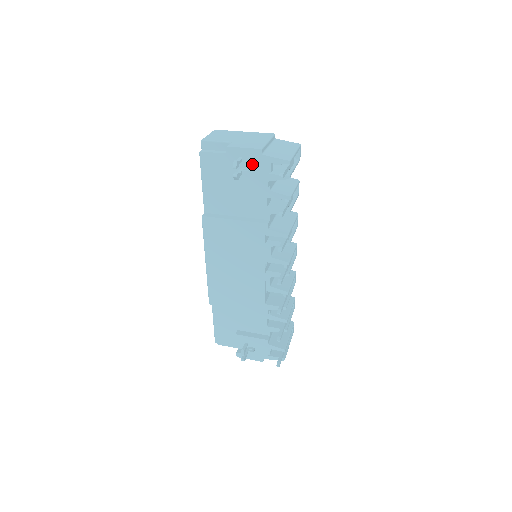
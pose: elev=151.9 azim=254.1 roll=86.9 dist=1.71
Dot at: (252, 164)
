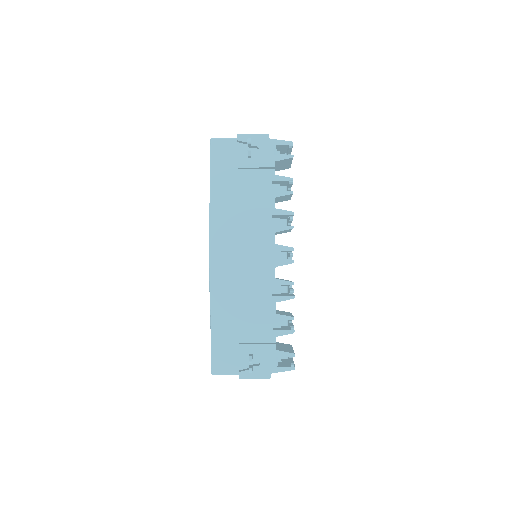
Dot at: (260, 147)
